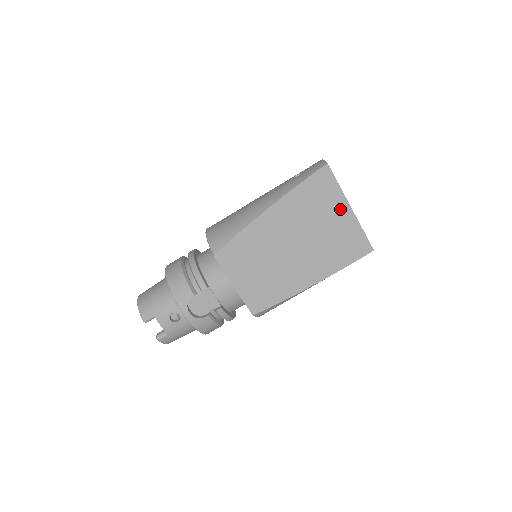
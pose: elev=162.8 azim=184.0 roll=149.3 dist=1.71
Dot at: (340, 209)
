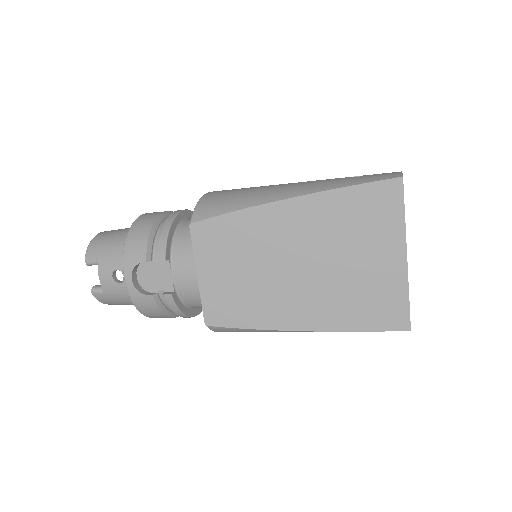
Dot at: (390, 249)
